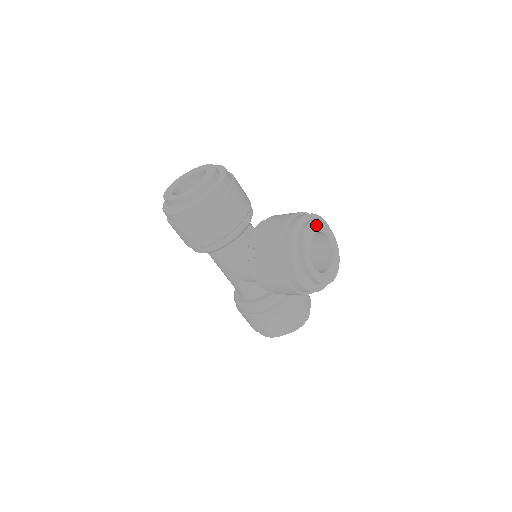
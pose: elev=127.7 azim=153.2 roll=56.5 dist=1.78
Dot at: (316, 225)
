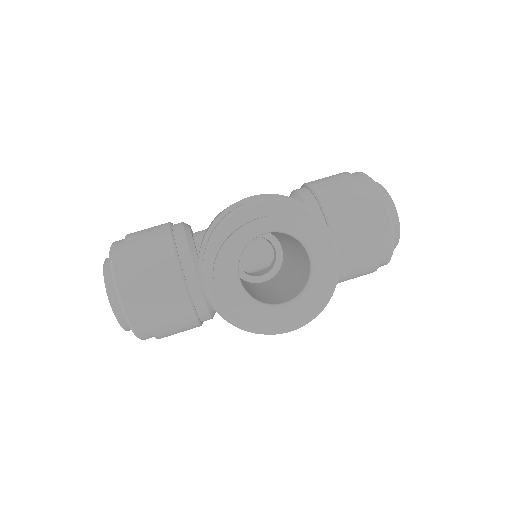
Dot at: (224, 261)
